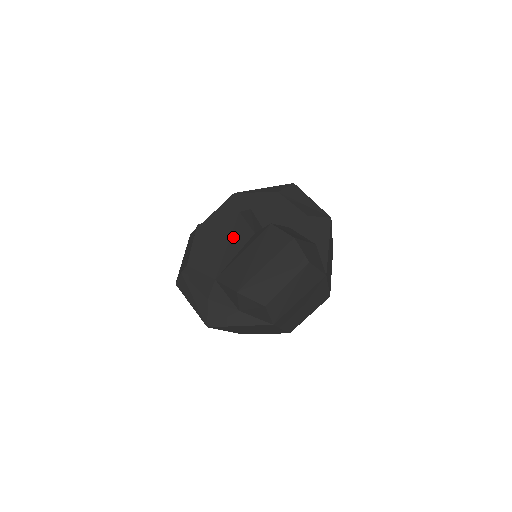
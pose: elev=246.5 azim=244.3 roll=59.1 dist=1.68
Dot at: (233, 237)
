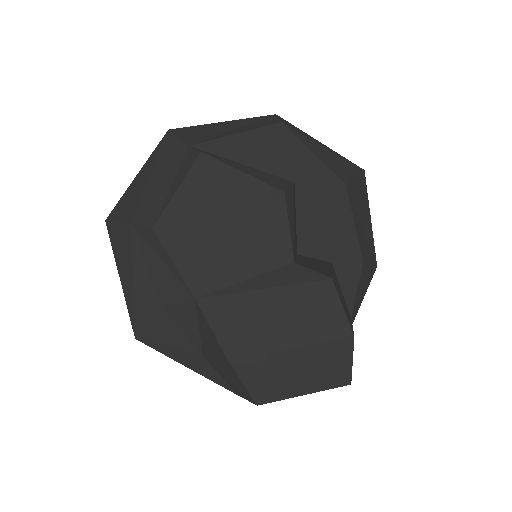
Dot at: (256, 237)
